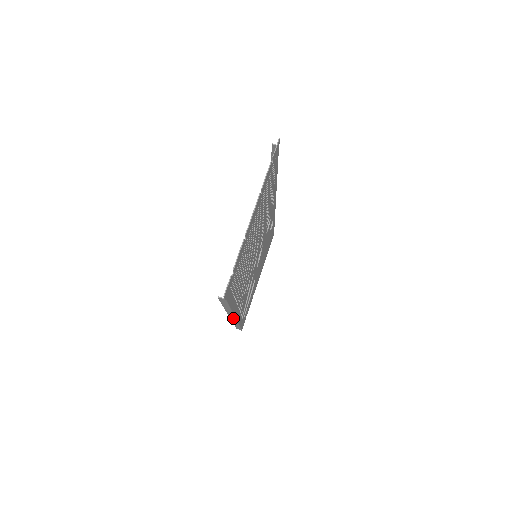
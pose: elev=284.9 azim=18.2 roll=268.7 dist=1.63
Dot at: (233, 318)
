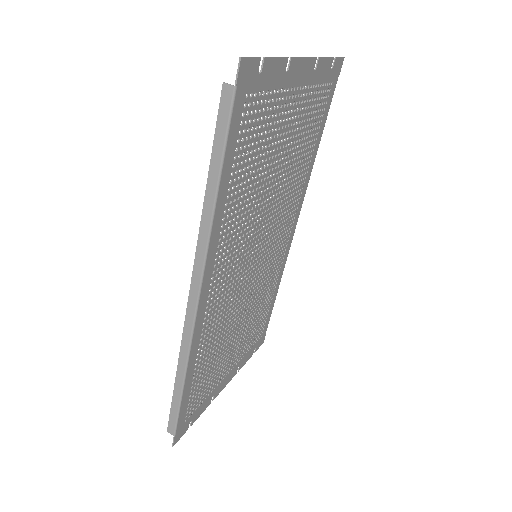
Dot at: (193, 305)
